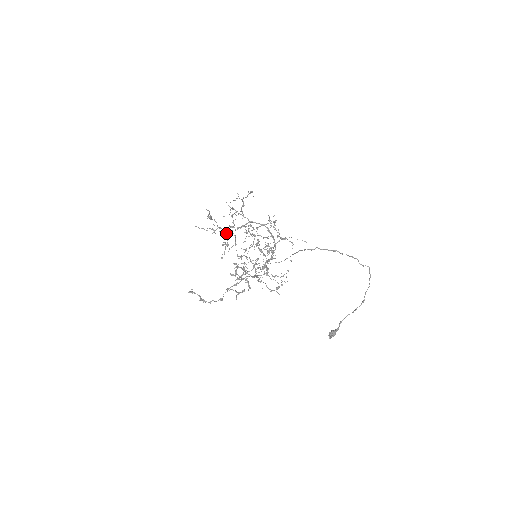
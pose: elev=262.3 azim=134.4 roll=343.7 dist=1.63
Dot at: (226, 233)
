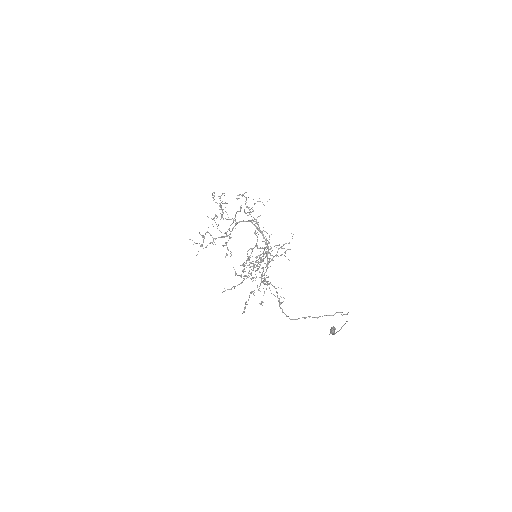
Dot at: (222, 245)
